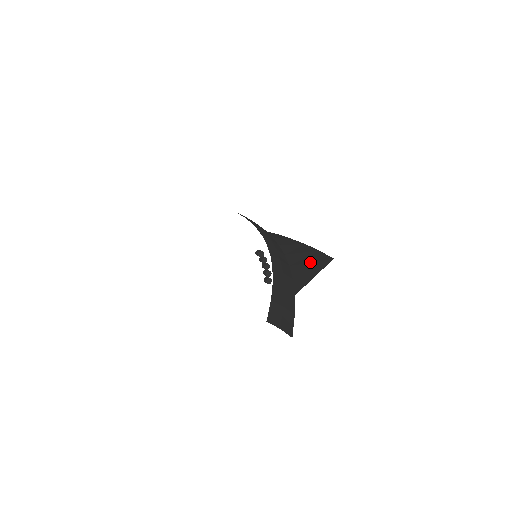
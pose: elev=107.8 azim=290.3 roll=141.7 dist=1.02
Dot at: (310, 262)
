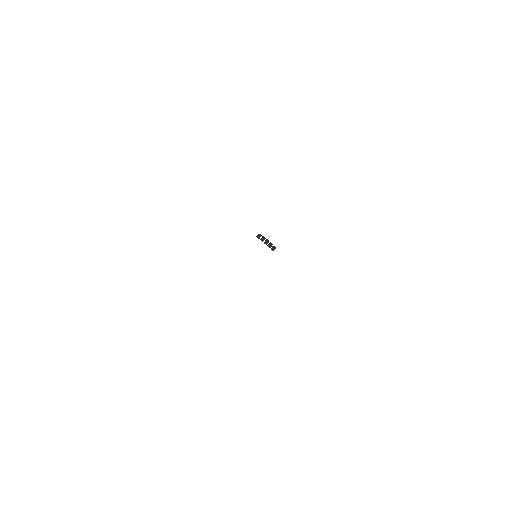
Dot at: occluded
